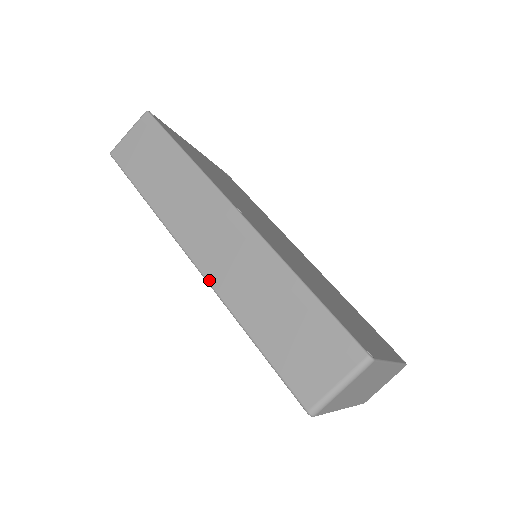
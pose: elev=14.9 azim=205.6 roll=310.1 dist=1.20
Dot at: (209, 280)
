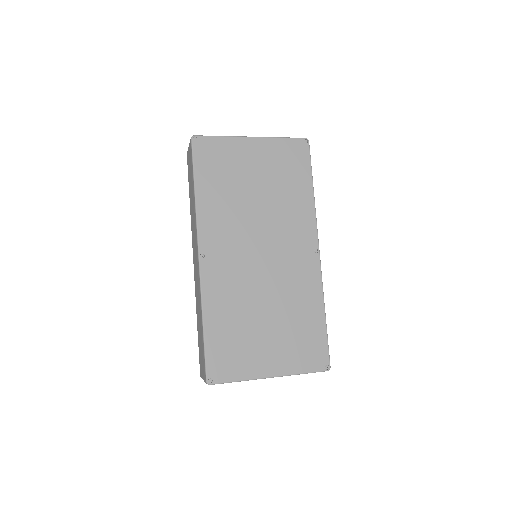
Dot at: occluded
